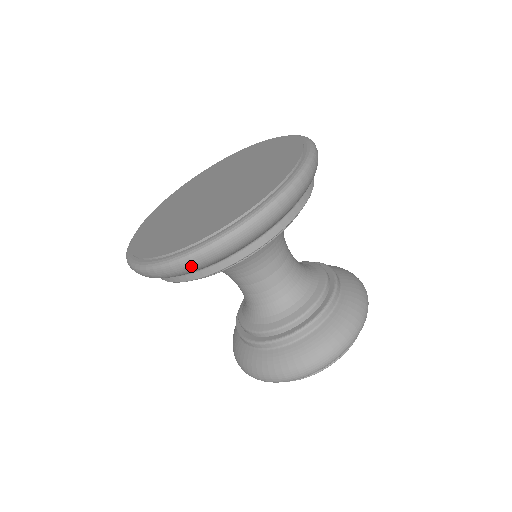
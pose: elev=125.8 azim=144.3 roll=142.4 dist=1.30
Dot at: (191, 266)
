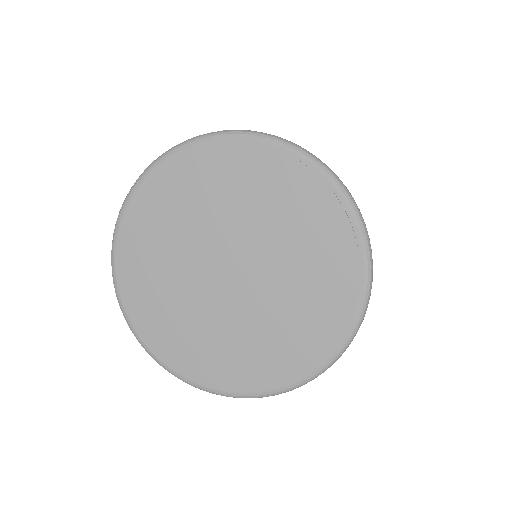
Dot at: occluded
